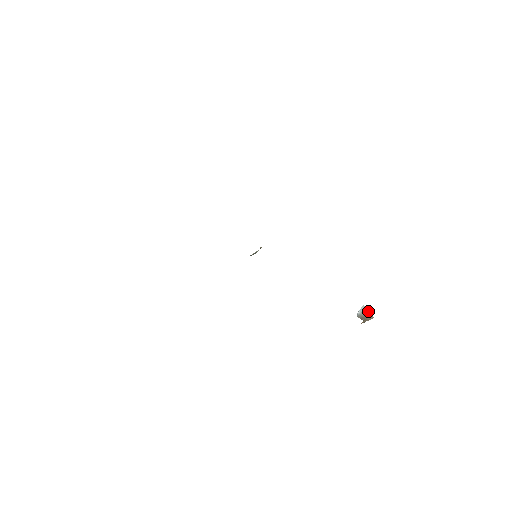
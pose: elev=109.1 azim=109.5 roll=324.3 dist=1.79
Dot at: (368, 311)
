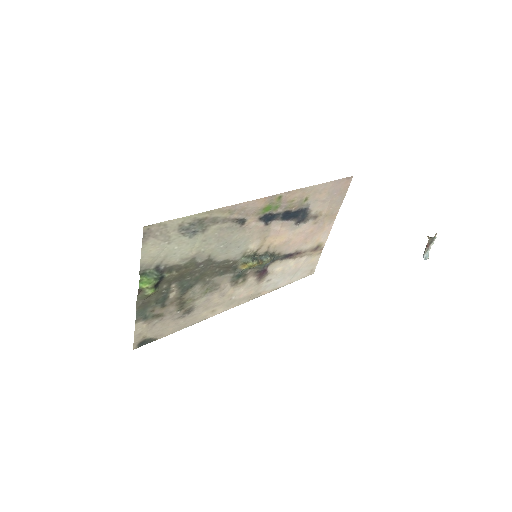
Dot at: occluded
